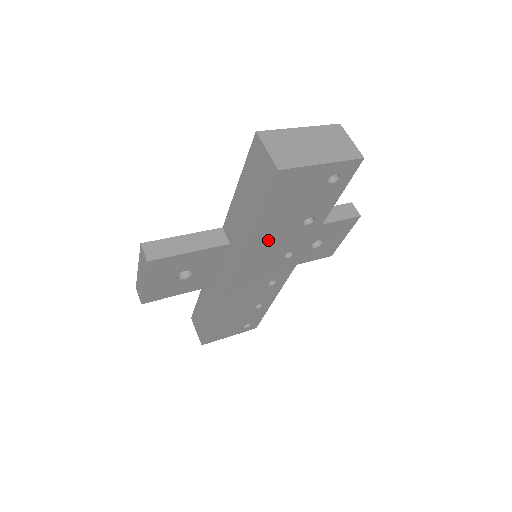
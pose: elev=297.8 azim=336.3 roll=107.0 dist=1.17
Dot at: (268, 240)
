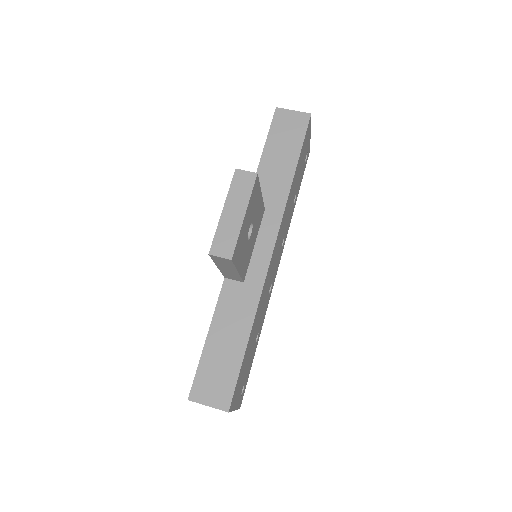
Dot at: (290, 200)
